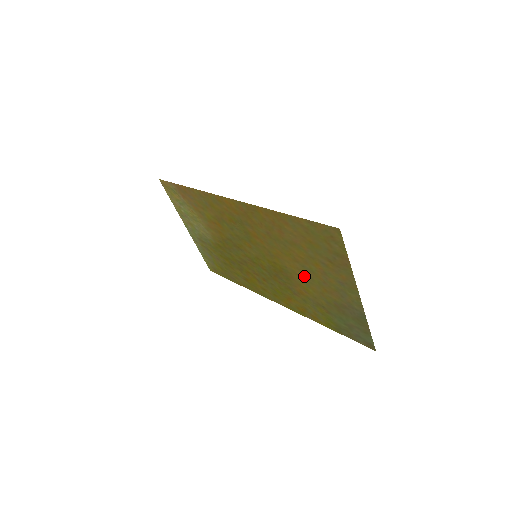
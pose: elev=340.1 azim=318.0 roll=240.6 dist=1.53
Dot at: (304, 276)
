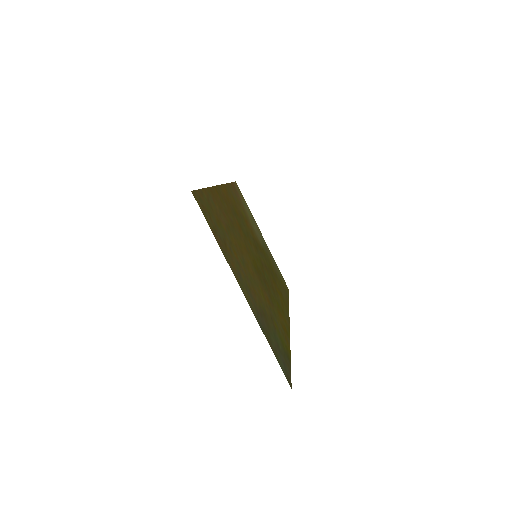
Dot at: (251, 274)
